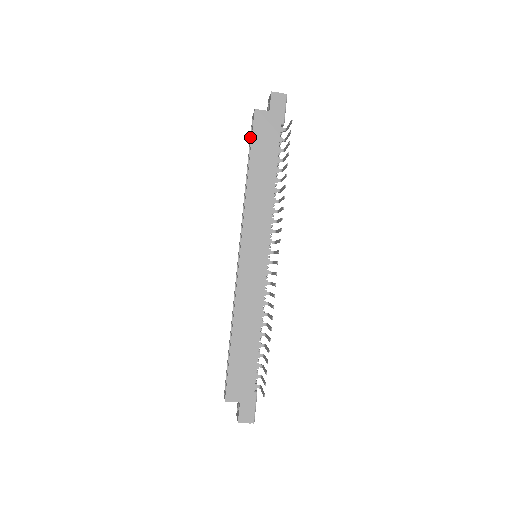
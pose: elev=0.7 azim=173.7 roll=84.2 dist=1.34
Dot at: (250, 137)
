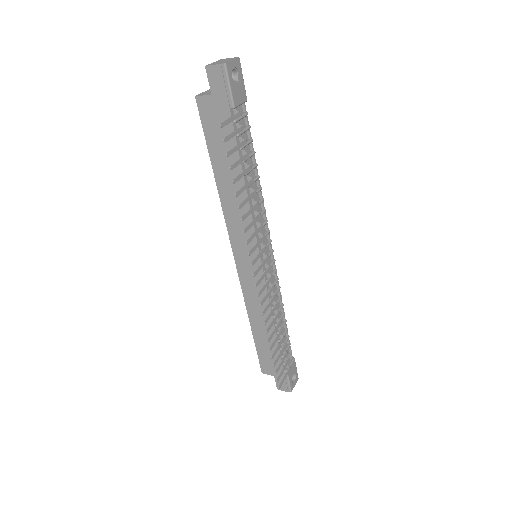
Dot at: occluded
